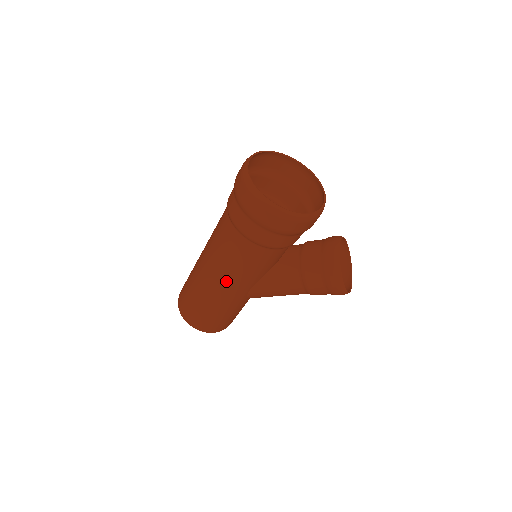
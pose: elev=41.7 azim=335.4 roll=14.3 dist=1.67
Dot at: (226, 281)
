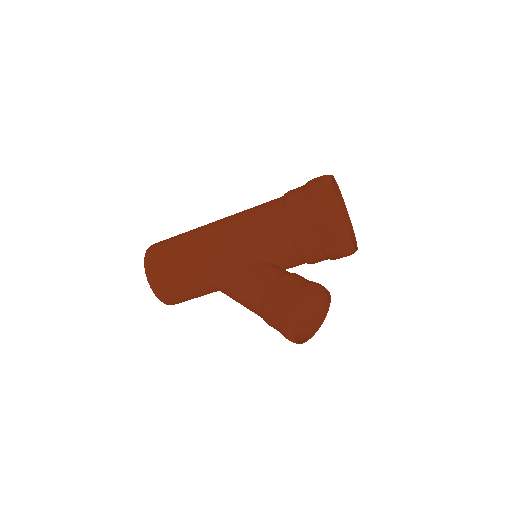
Dot at: (225, 232)
